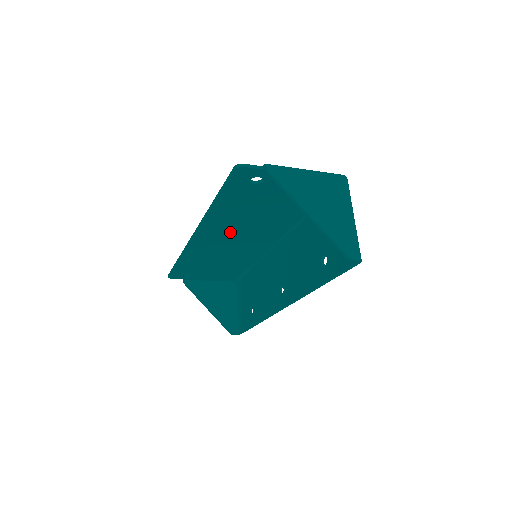
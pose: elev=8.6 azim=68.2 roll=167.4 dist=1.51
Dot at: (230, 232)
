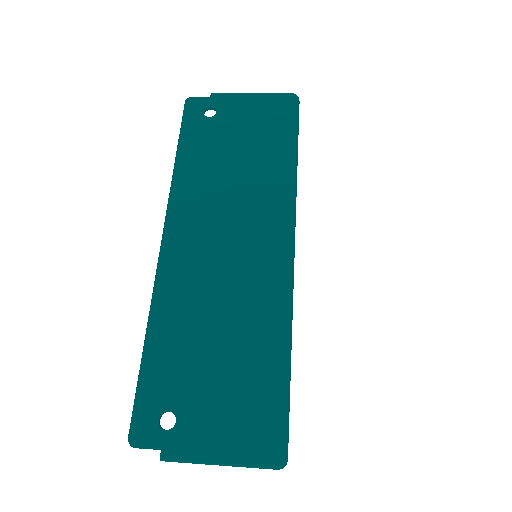
Dot at: (205, 268)
